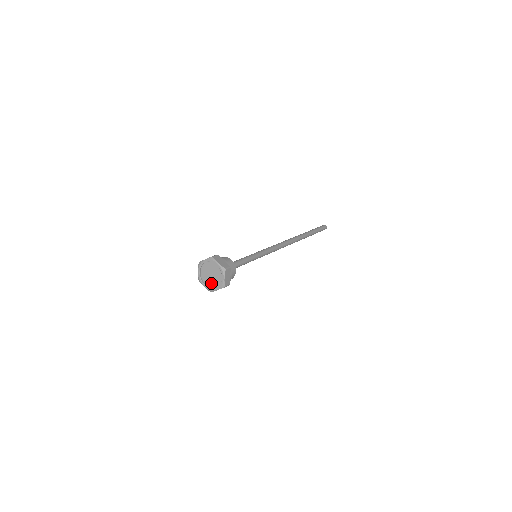
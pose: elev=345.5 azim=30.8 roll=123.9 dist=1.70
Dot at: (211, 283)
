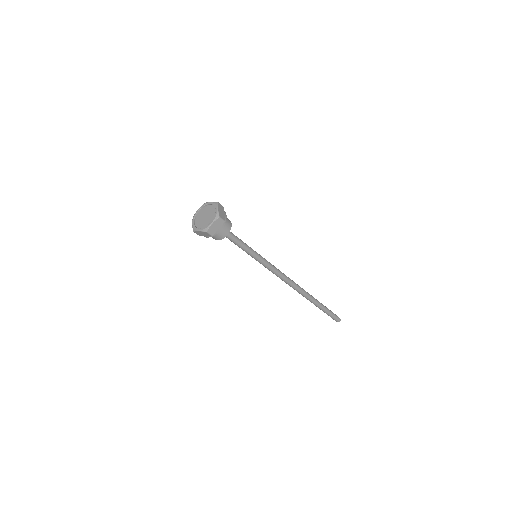
Dot at: (200, 223)
